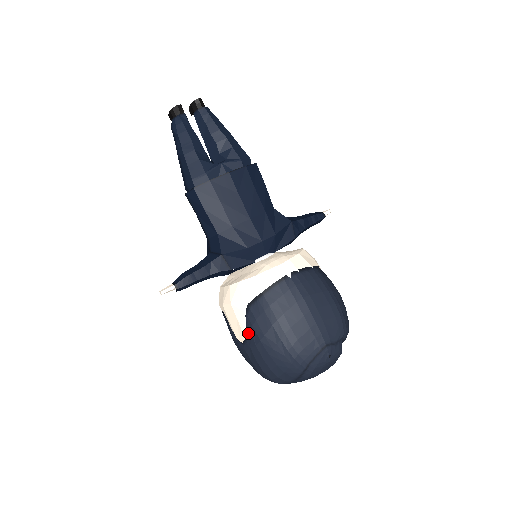
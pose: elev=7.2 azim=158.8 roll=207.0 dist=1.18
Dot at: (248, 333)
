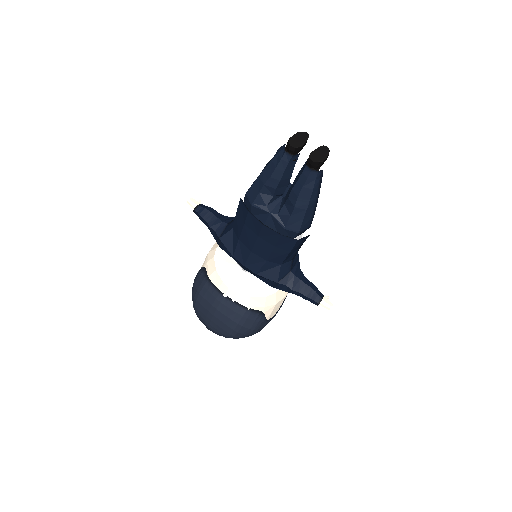
Dot at: occluded
